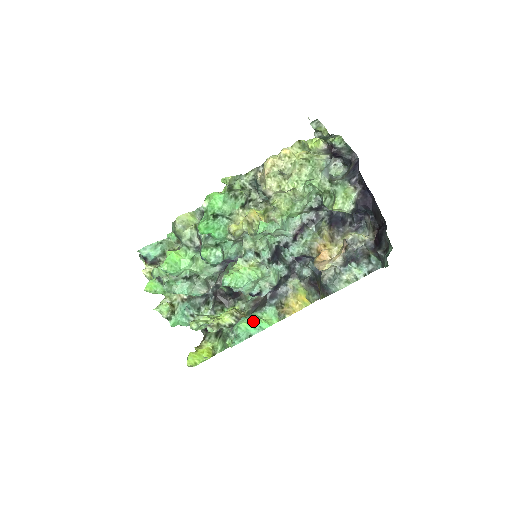
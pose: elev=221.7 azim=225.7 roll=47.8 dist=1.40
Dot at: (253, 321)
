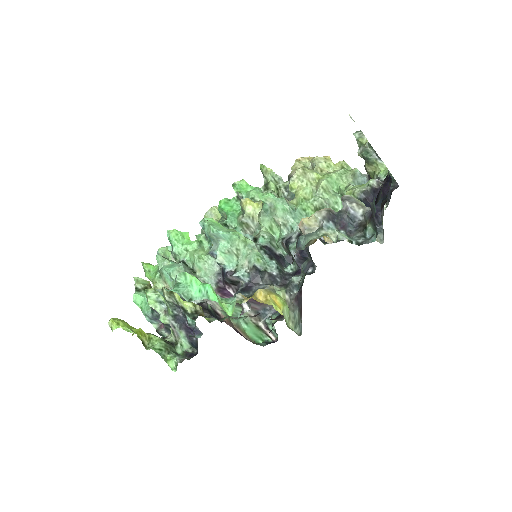
Dot at: (204, 283)
